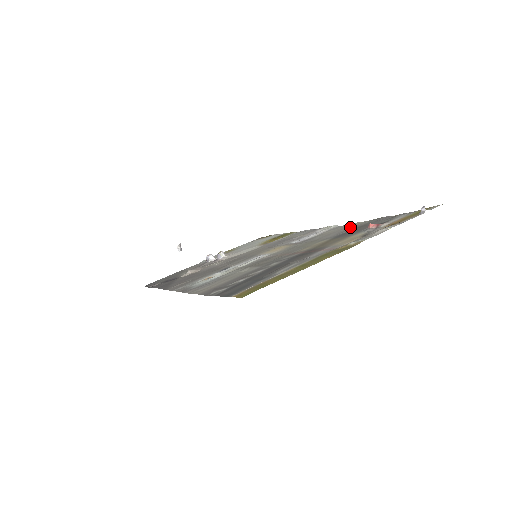
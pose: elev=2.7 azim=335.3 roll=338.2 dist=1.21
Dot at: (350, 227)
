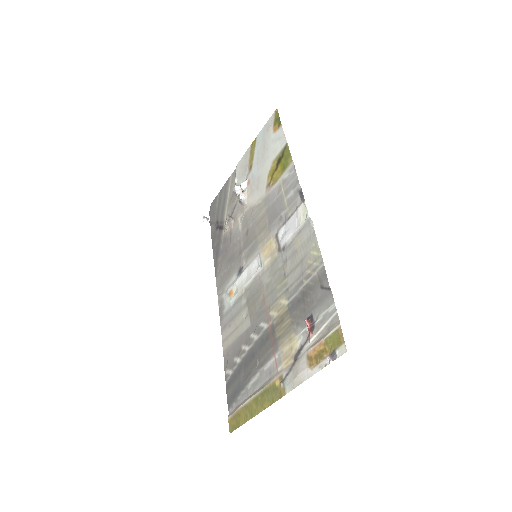
Dot at: (308, 267)
